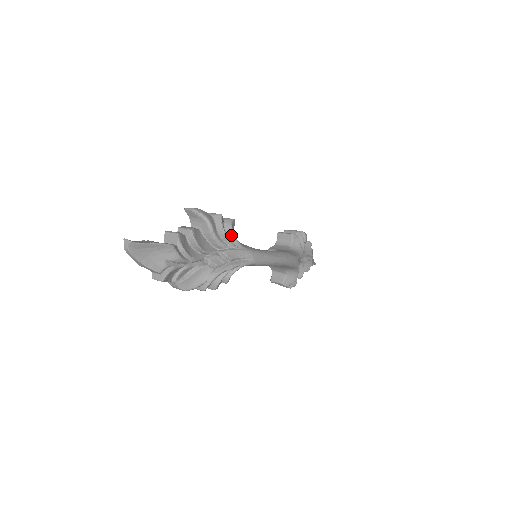
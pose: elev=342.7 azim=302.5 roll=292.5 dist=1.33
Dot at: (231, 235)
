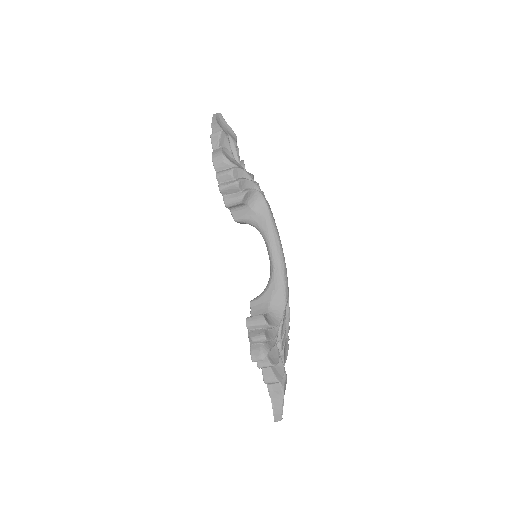
Dot at: occluded
